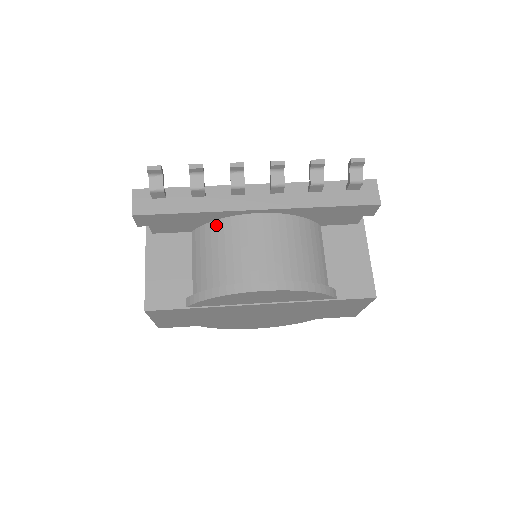
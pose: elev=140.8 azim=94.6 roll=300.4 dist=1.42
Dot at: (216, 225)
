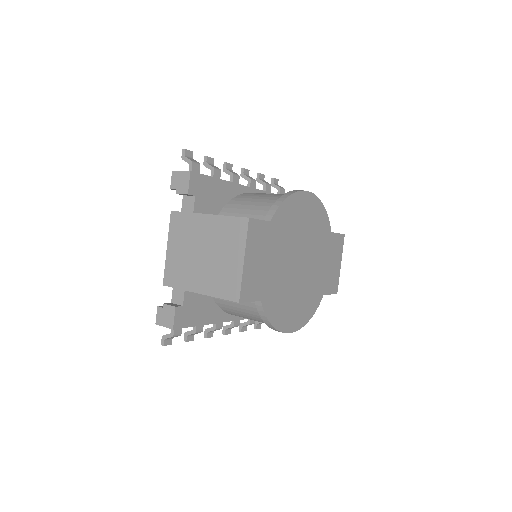
Dot at: (237, 198)
